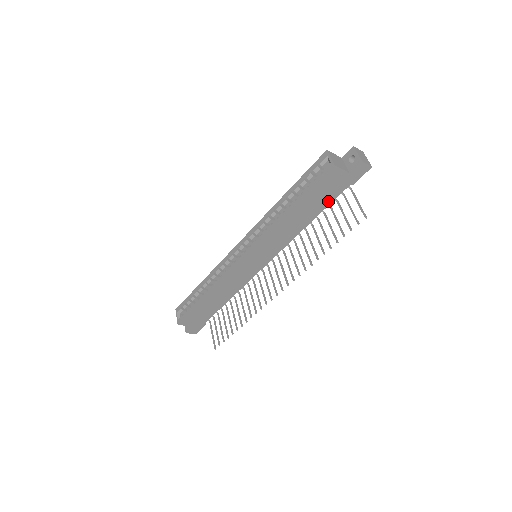
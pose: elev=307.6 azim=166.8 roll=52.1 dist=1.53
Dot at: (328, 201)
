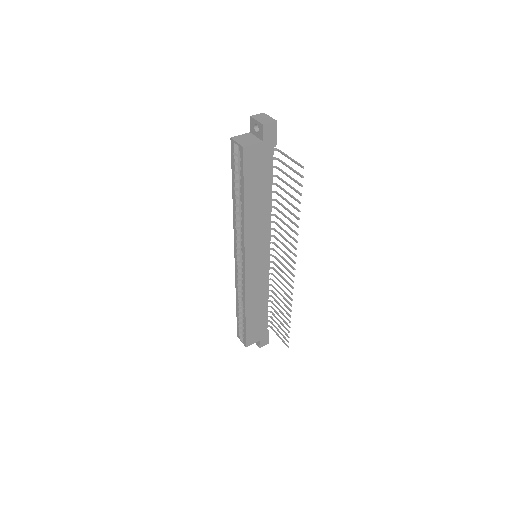
Dot at: (268, 175)
